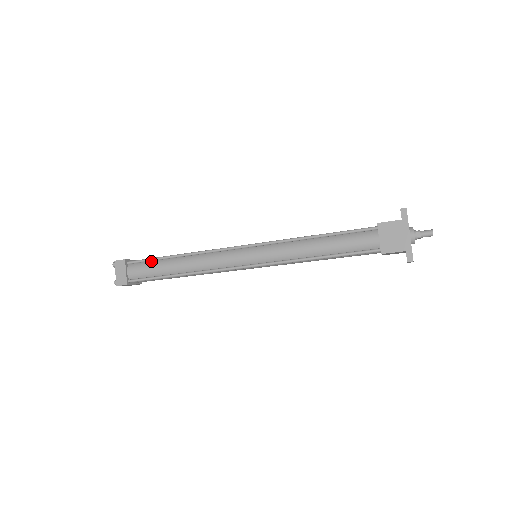
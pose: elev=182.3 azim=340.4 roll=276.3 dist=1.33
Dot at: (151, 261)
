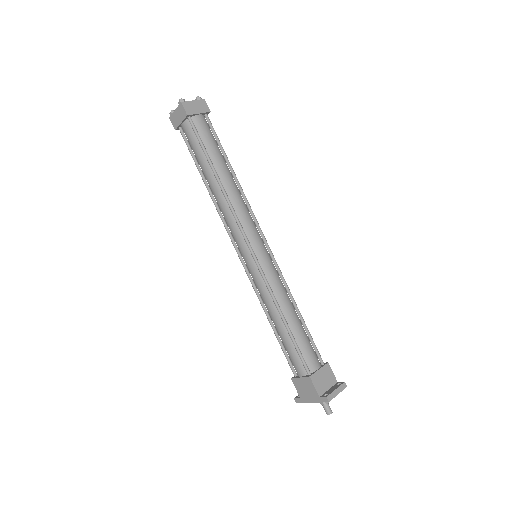
Dot at: (202, 146)
